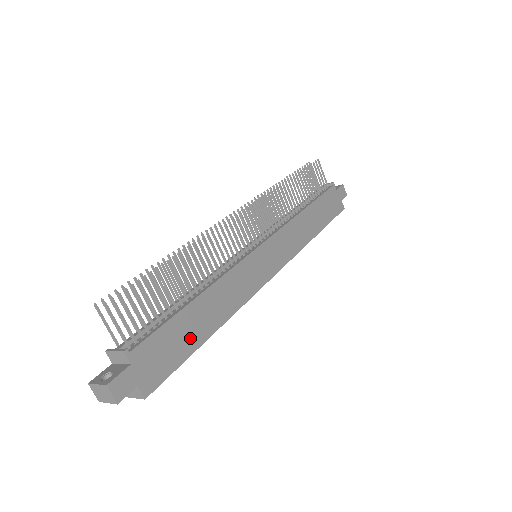
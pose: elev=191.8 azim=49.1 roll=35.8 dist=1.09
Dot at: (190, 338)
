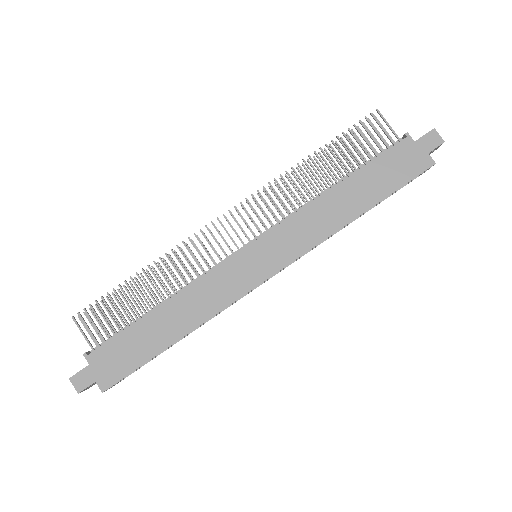
Dot at: (149, 345)
